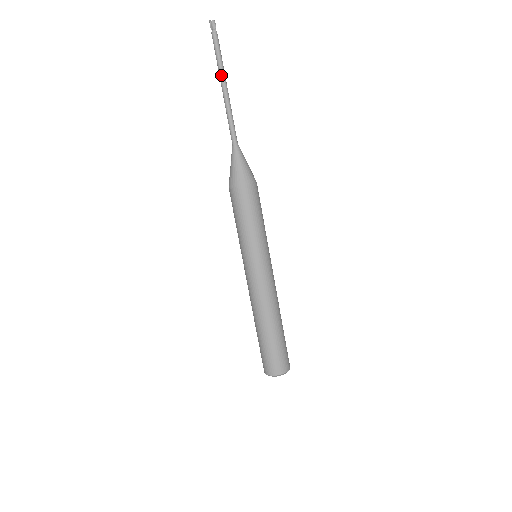
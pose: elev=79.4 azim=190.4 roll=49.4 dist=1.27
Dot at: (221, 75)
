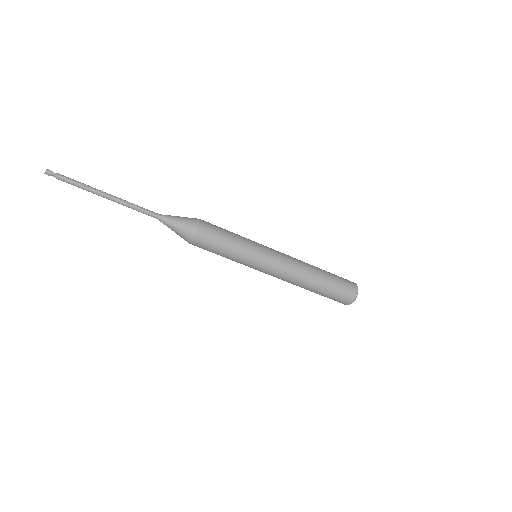
Dot at: (96, 193)
